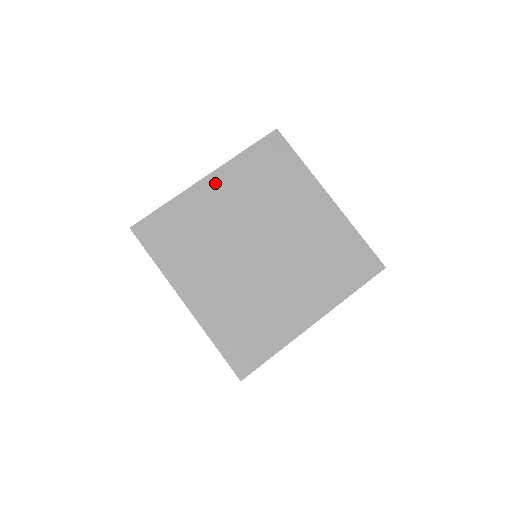
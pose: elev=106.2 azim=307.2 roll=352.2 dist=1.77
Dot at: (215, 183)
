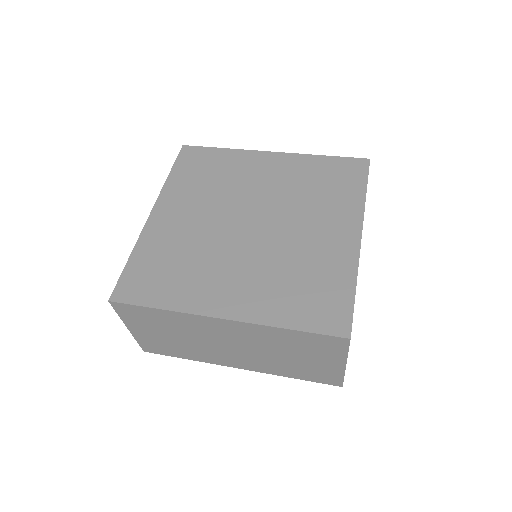
Dot at: (274, 160)
